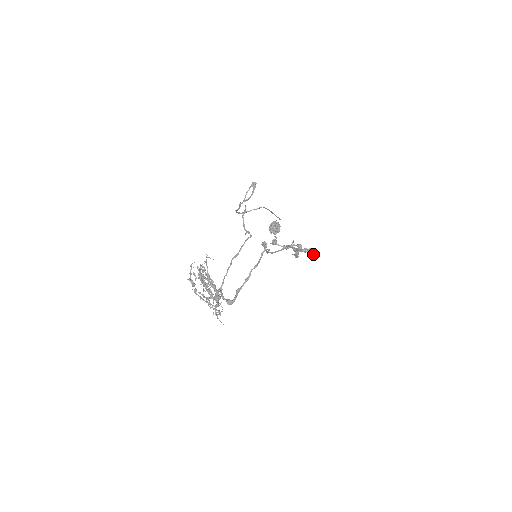
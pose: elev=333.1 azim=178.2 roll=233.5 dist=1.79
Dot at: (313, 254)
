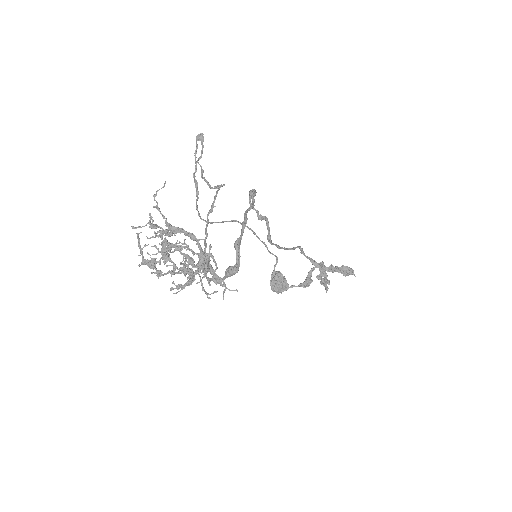
Dot at: (347, 273)
